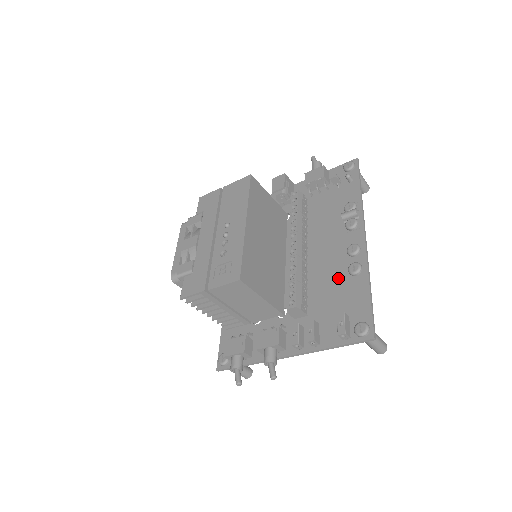
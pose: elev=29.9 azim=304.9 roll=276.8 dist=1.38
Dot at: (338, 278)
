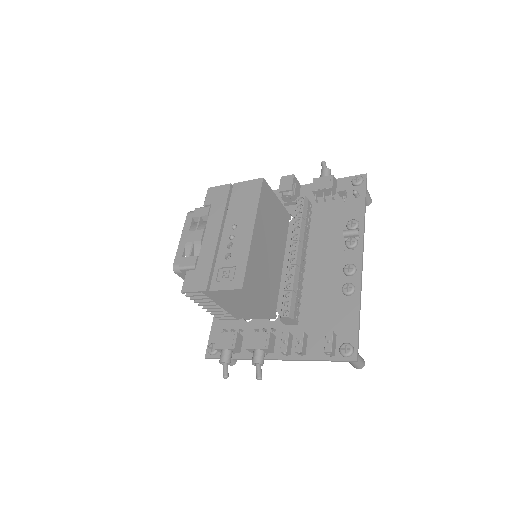
Dot at: (331, 294)
